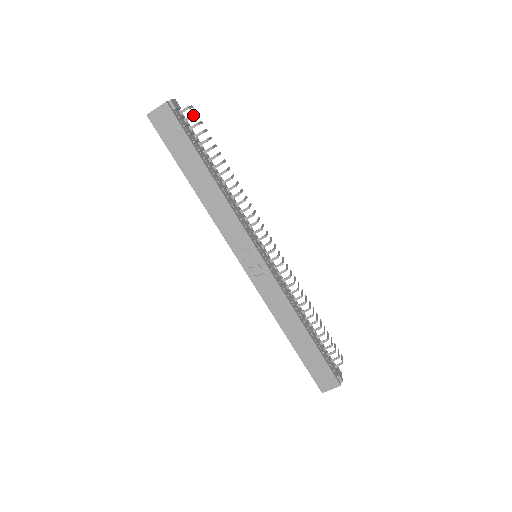
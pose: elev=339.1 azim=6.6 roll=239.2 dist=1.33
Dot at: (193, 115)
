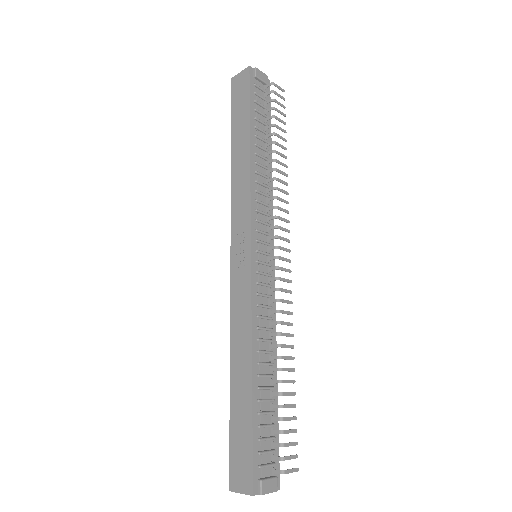
Dot at: (273, 91)
